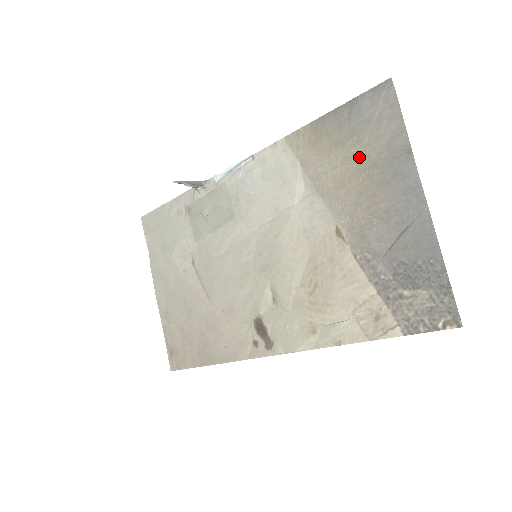
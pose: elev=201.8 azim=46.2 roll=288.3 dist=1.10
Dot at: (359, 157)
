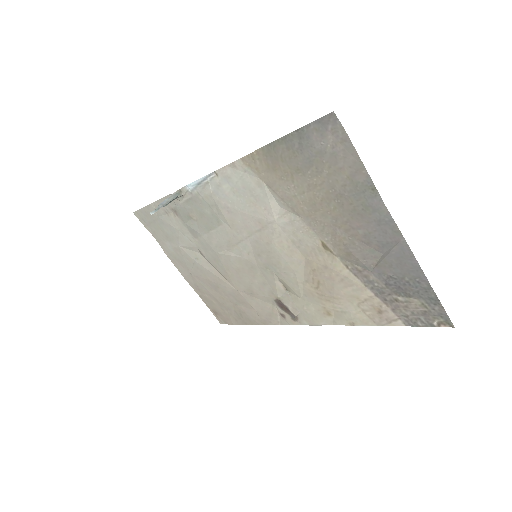
Dot at: (324, 187)
